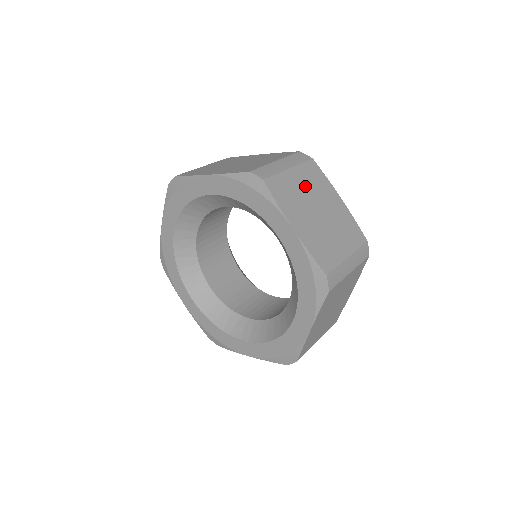
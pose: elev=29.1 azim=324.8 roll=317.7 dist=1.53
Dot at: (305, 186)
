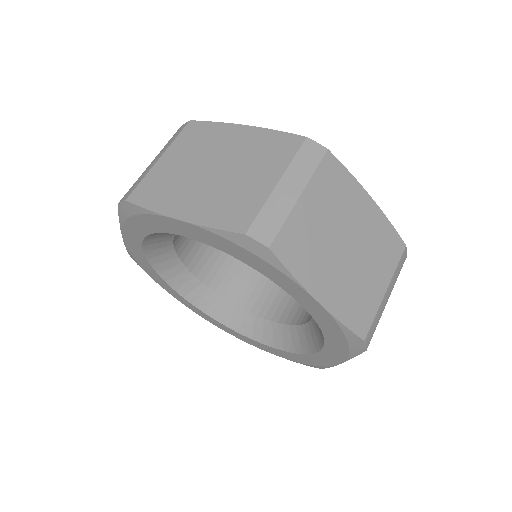
Dot at: (324, 213)
